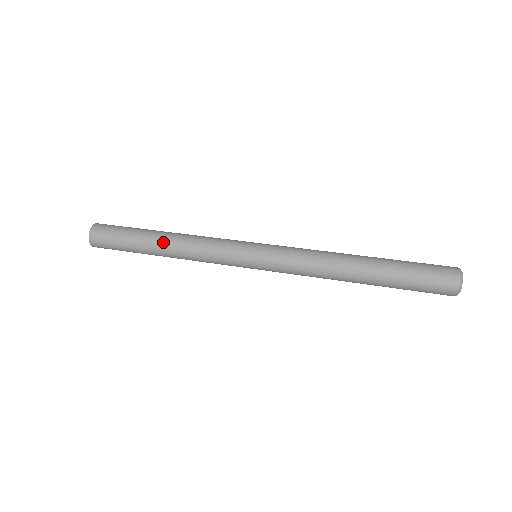
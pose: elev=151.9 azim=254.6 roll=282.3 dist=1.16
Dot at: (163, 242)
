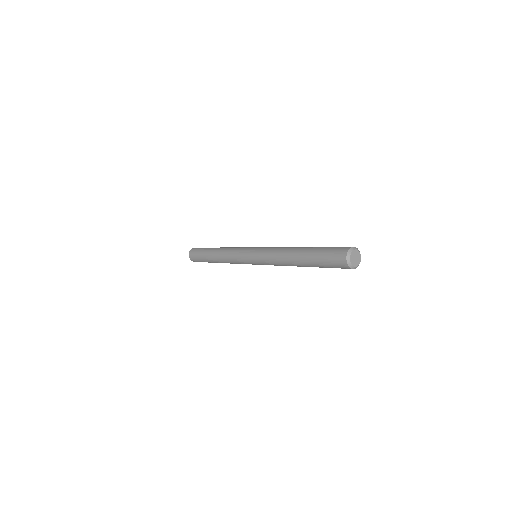
Dot at: (218, 248)
